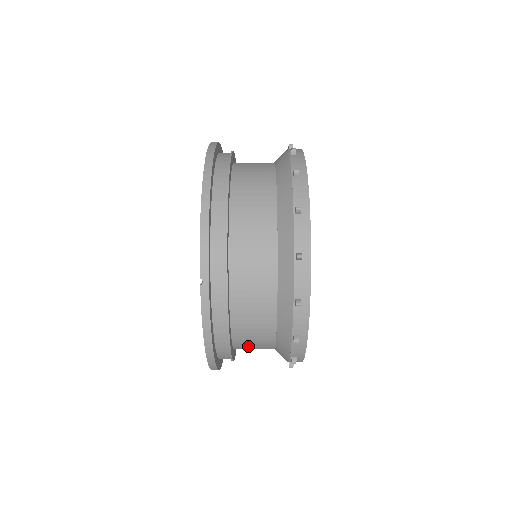
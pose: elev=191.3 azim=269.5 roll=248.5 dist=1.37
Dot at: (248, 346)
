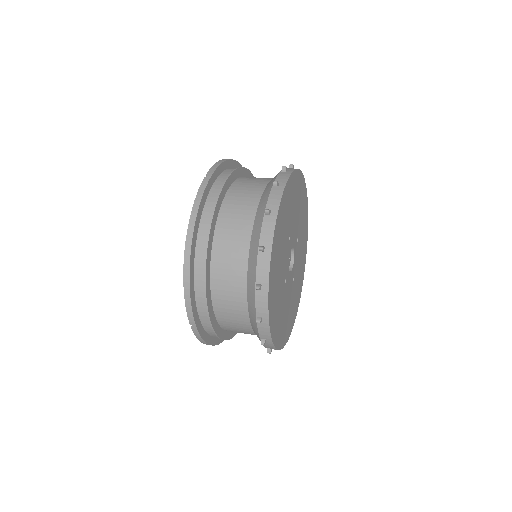
Dot at: occluded
